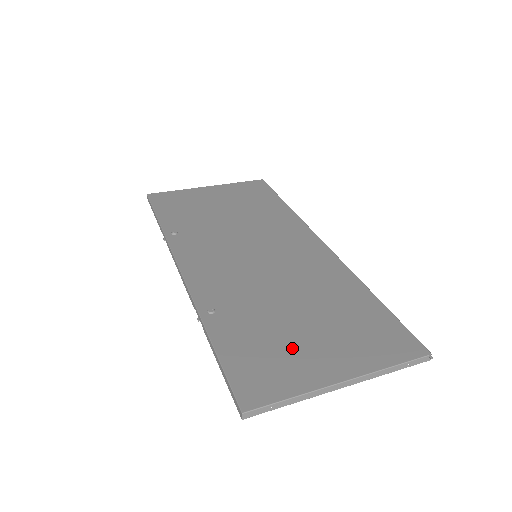
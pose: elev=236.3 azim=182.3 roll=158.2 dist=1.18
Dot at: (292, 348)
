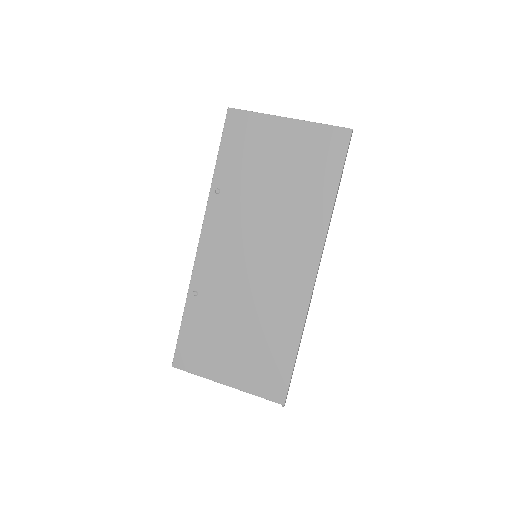
Dot at: (217, 349)
